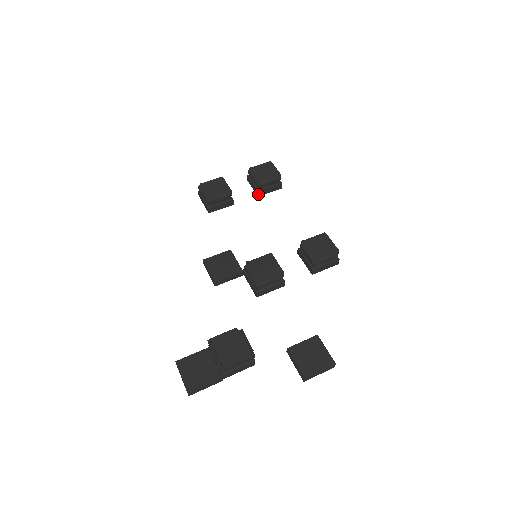
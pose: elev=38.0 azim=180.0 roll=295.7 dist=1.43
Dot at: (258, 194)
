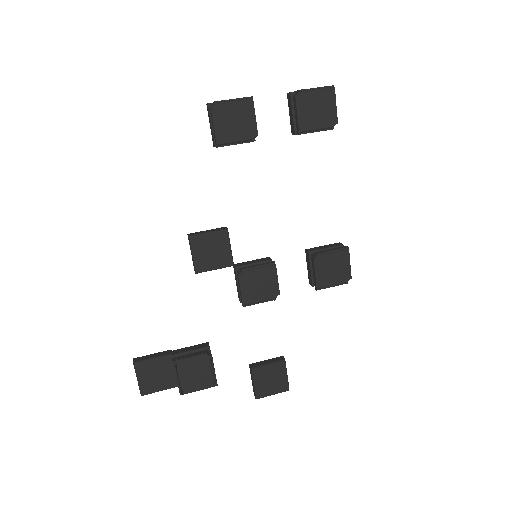
Dot at: (293, 134)
